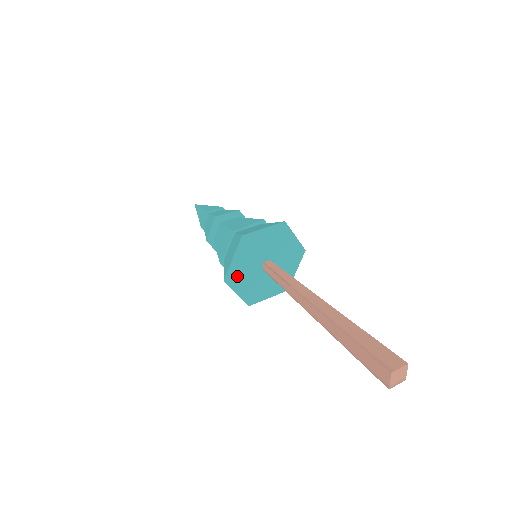
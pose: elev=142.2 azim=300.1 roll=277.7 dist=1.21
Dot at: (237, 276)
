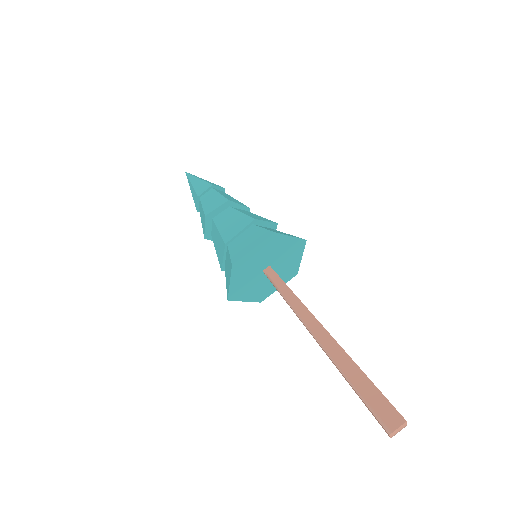
Dot at: (240, 291)
